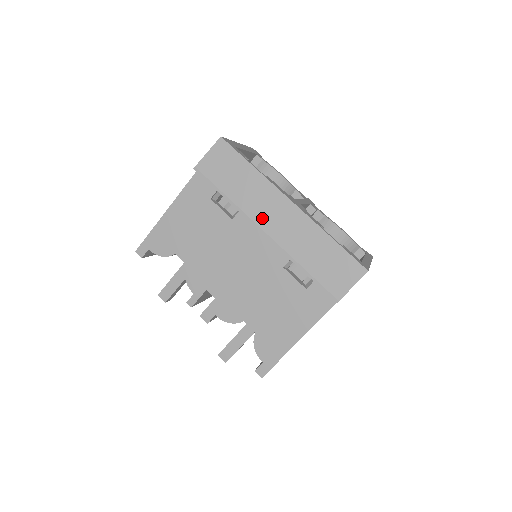
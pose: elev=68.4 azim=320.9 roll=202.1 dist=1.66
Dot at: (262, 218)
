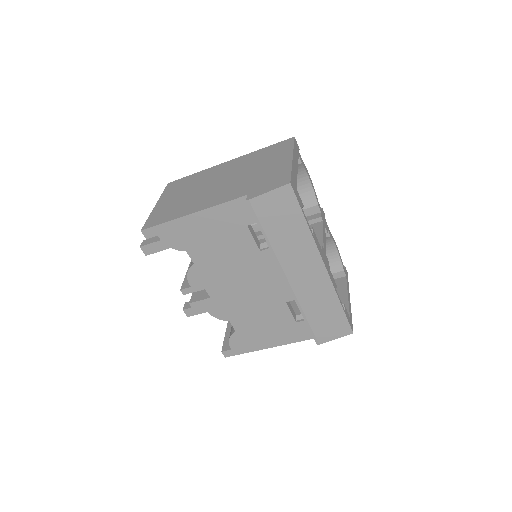
Dot at: (292, 269)
